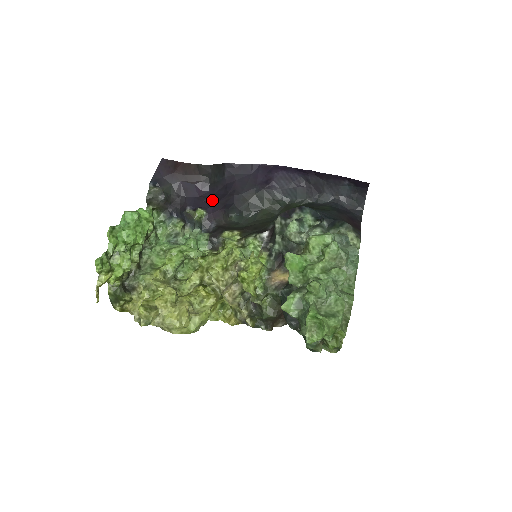
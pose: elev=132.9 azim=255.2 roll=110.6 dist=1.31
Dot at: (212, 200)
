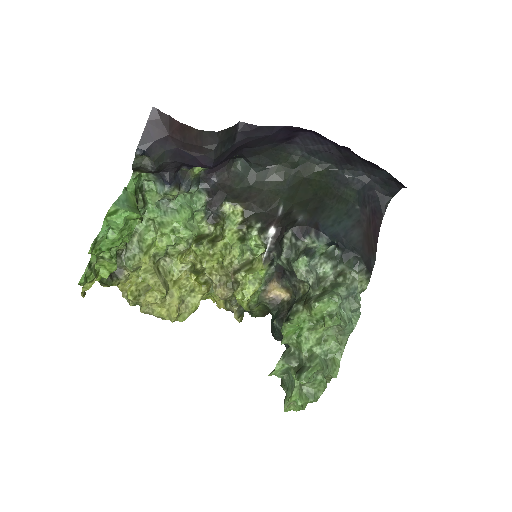
Dot at: occluded
